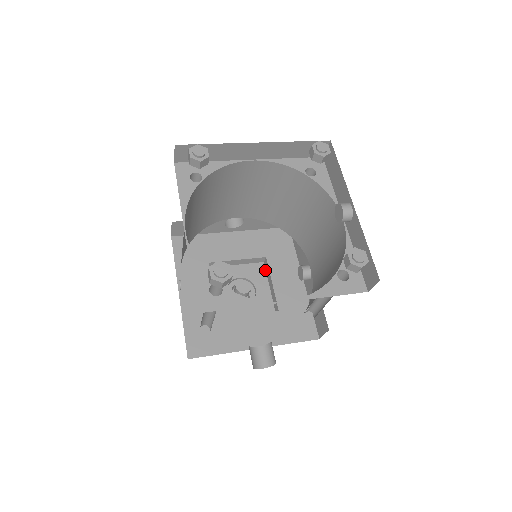
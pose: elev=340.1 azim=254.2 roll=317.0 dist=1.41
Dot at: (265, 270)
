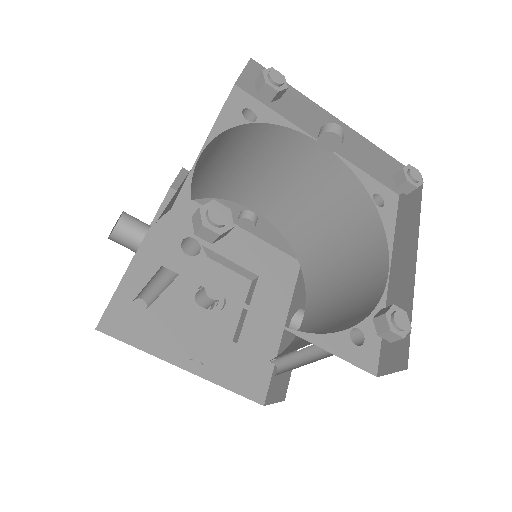
Dot at: occluded
